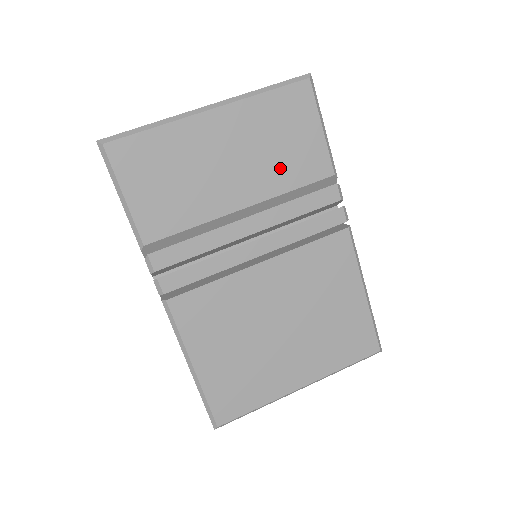
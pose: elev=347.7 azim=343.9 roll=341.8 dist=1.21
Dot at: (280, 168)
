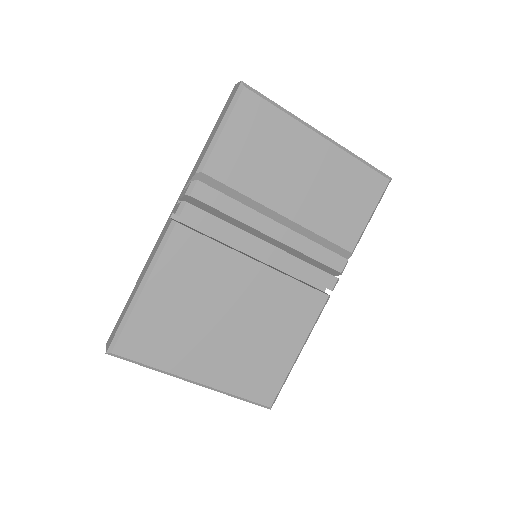
Dot at: (326, 214)
